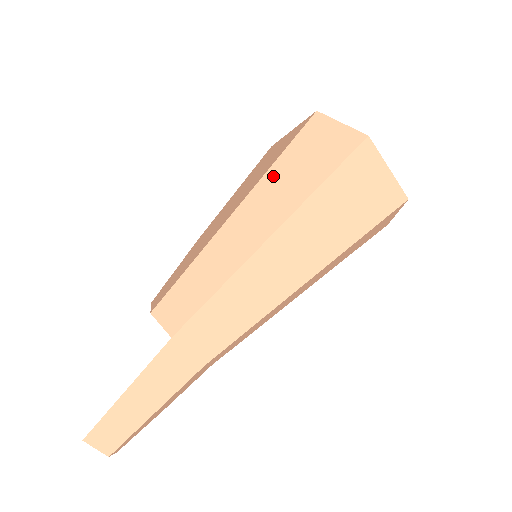
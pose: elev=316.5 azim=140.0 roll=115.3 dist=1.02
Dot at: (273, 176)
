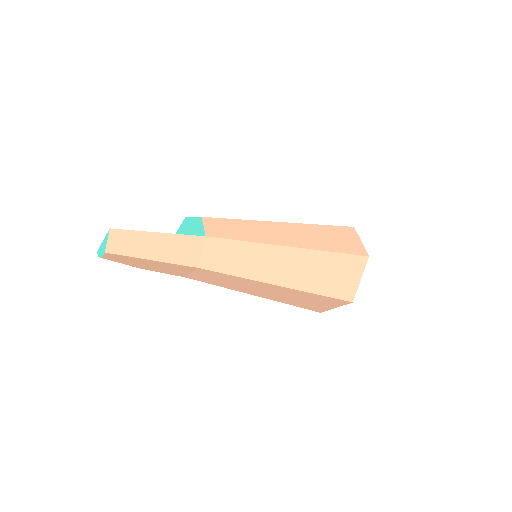
Dot at: (315, 228)
